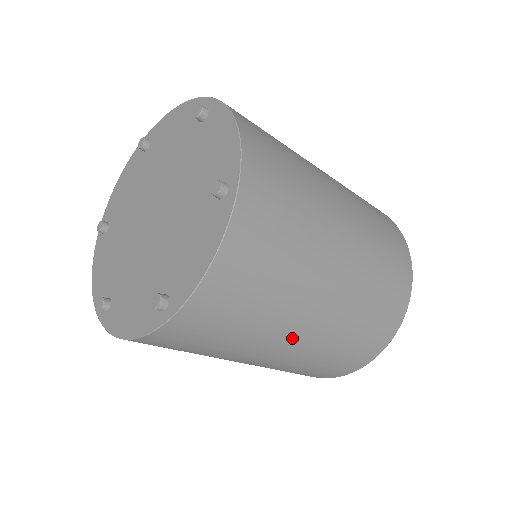
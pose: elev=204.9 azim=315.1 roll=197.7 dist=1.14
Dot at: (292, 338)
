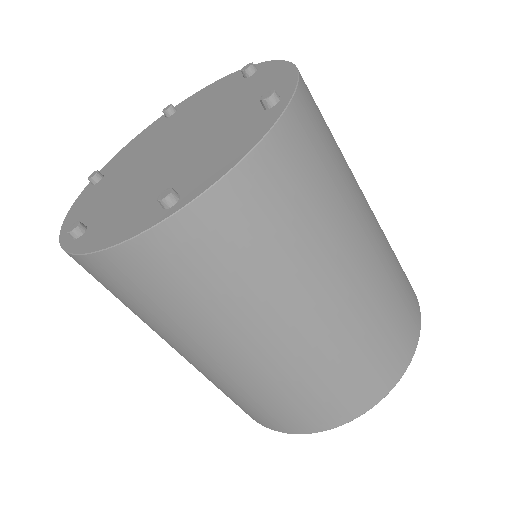
Dot at: (368, 213)
